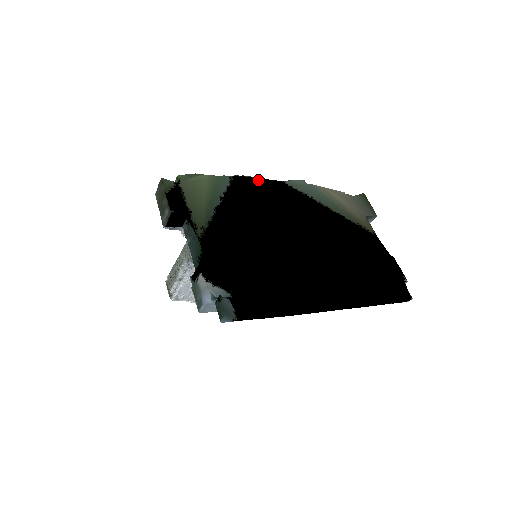
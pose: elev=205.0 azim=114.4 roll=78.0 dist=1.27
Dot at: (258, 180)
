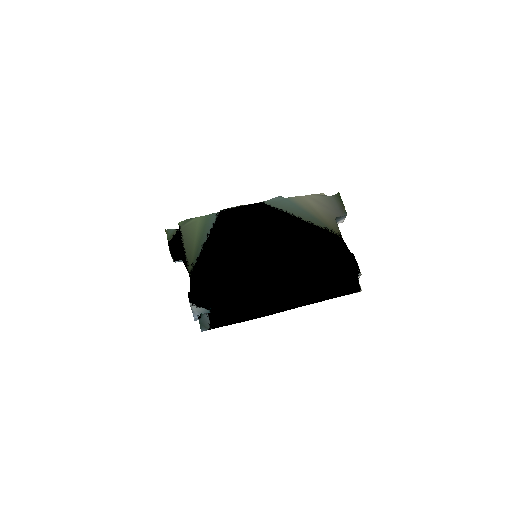
Dot at: (240, 208)
